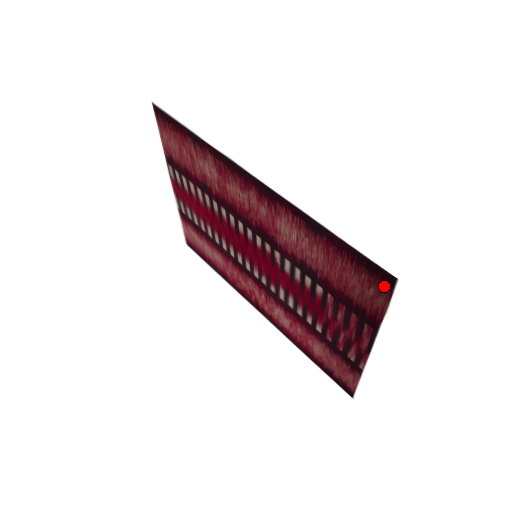
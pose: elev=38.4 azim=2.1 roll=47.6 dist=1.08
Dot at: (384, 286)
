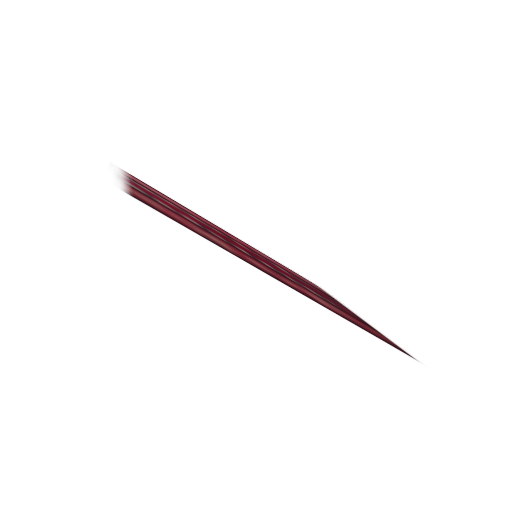
Dot at: (403, 351)
